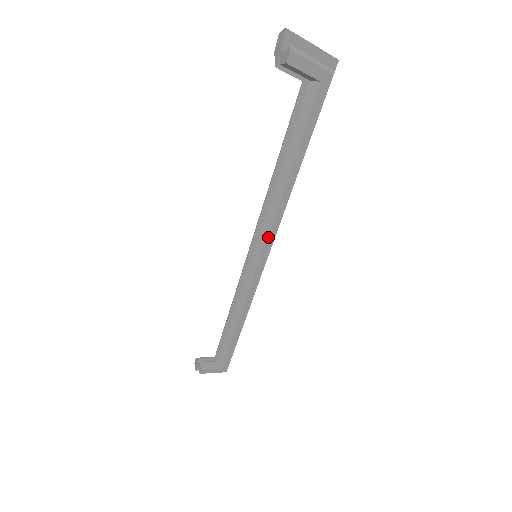
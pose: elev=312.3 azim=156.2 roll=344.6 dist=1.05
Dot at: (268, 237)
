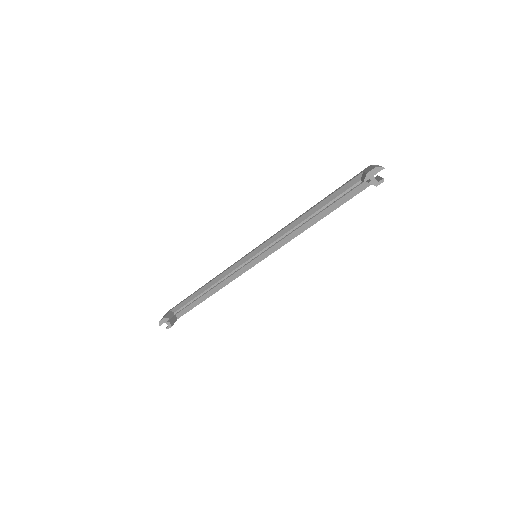
Dot at: occluded
